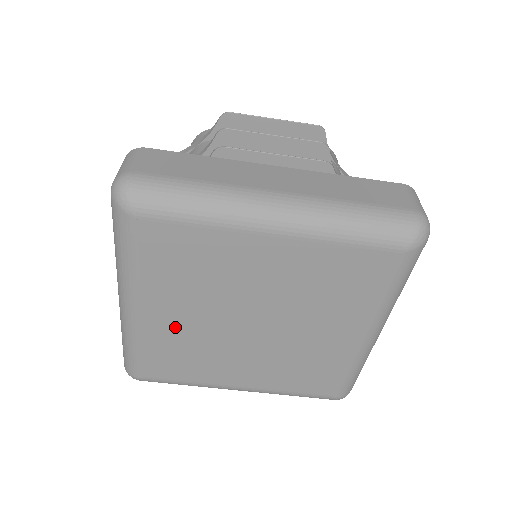
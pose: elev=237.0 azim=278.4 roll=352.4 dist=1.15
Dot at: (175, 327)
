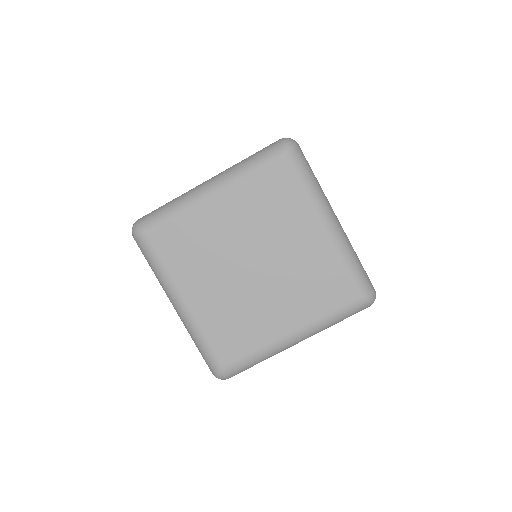
Dot at: (212, 302)
